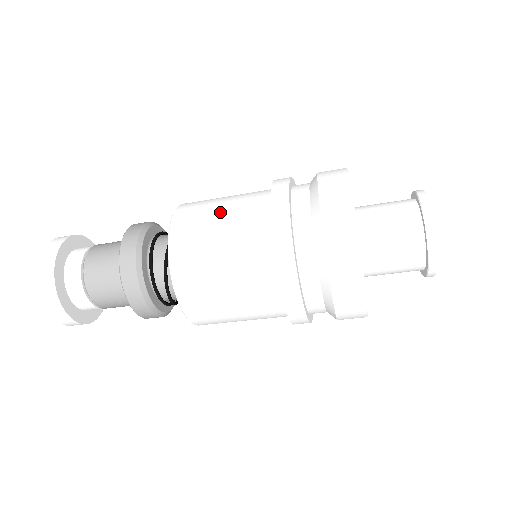
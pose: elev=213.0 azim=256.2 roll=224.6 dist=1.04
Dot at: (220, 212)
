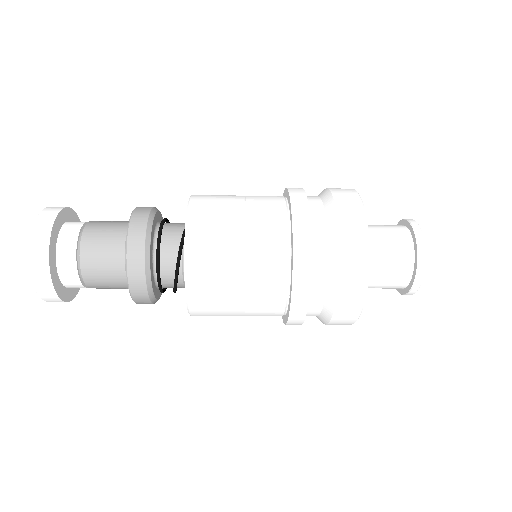
Dot at: (238, 275)
